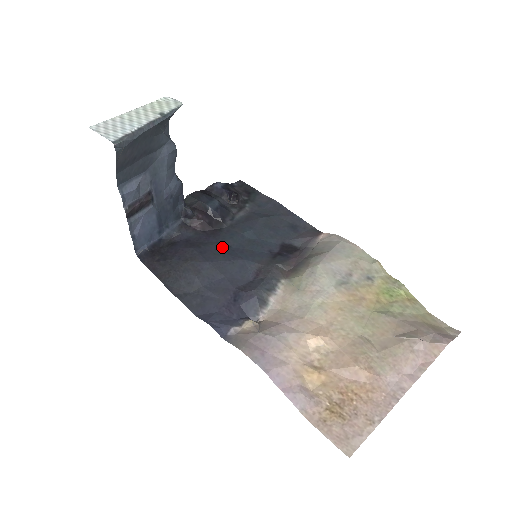
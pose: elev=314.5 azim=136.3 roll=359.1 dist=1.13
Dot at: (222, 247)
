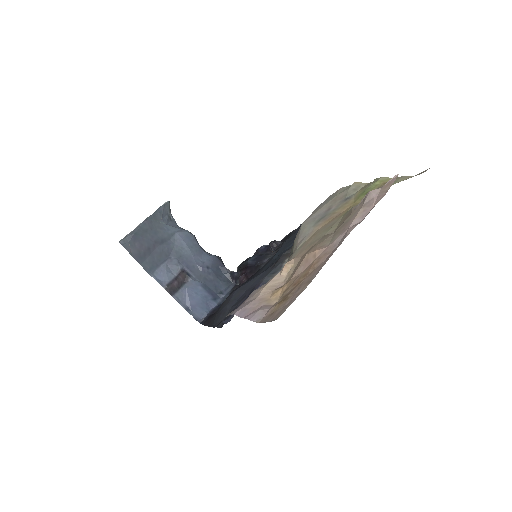
Dot at: occluded
